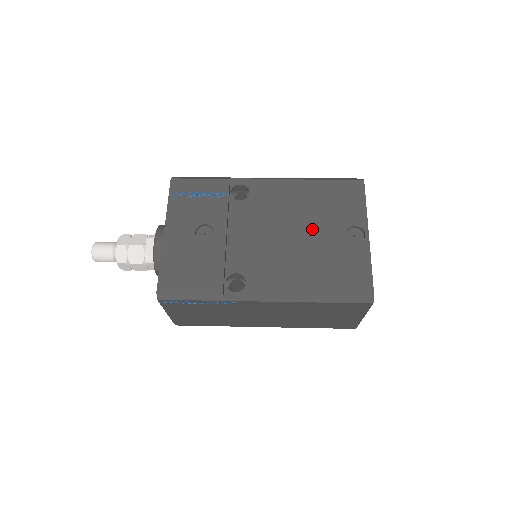
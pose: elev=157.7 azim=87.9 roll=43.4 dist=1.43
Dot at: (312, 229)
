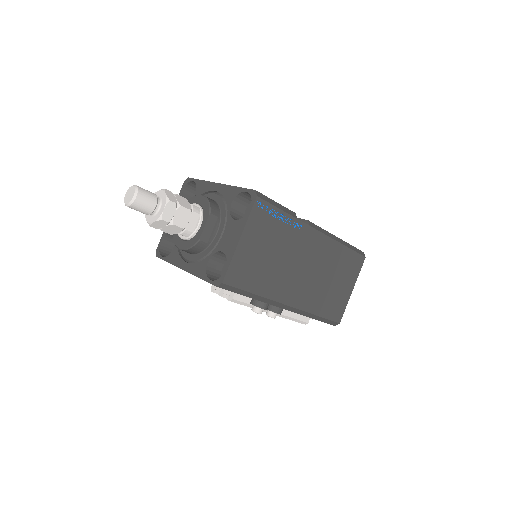
Dot at: occluded
